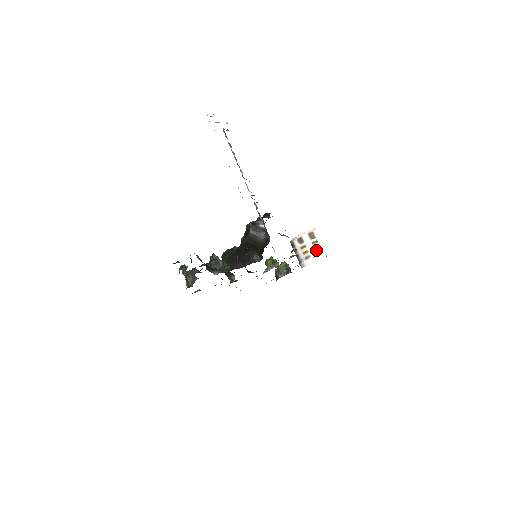
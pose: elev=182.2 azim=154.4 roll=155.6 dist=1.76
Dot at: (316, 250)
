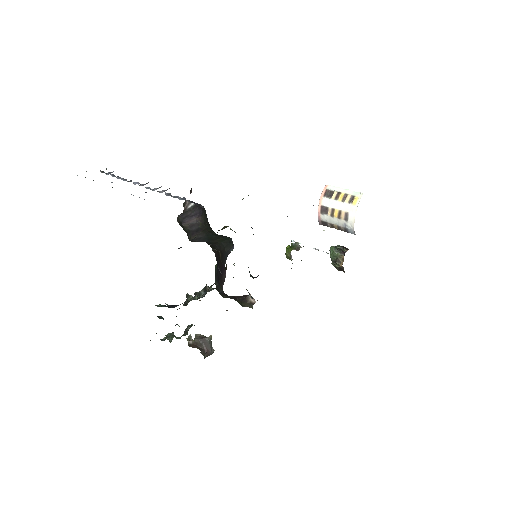
Dot at: (346, 201)
